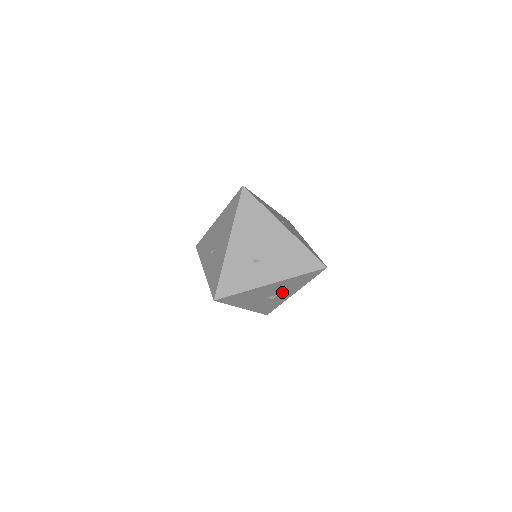
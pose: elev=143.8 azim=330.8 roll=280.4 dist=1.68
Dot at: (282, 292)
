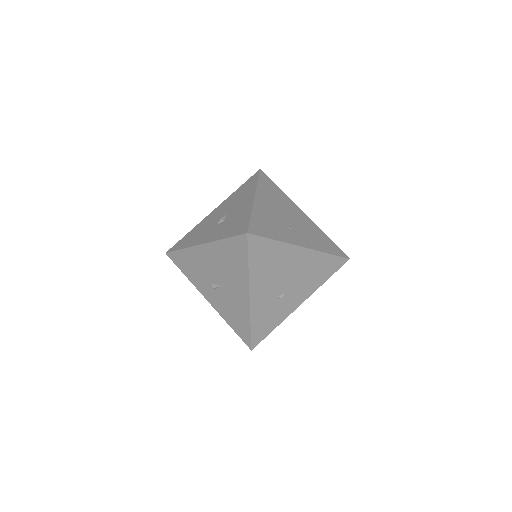
Dot at: occluded
